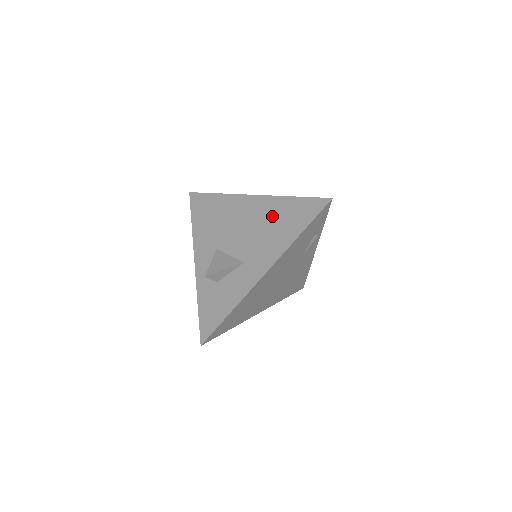
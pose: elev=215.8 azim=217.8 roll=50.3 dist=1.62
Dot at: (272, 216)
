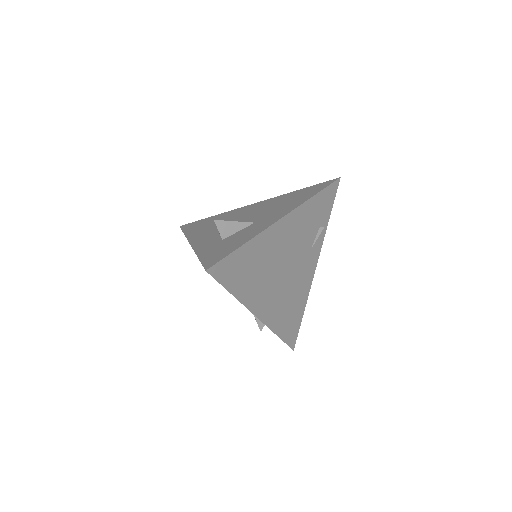
Dot at: (280, 200)
